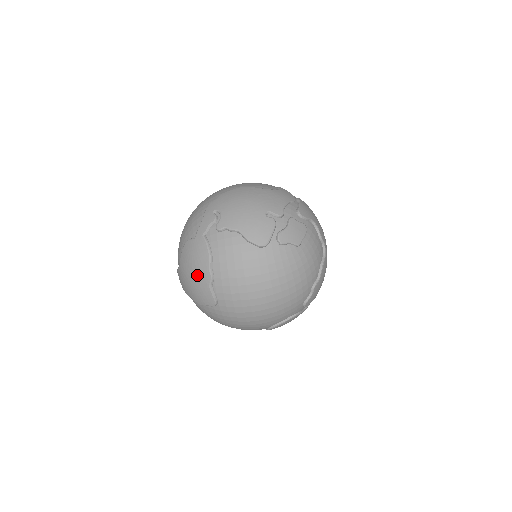
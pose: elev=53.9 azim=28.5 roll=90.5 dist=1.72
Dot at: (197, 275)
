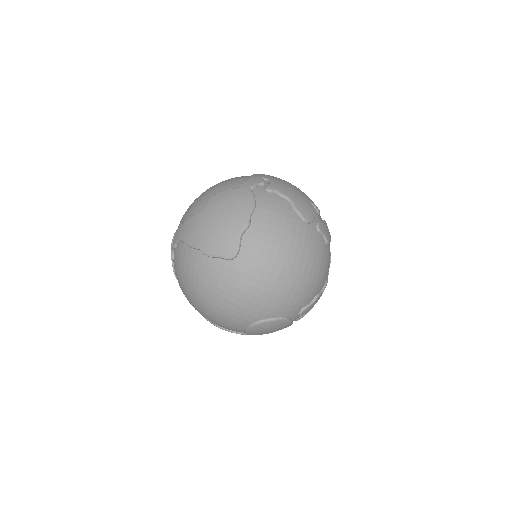
Dot at: (229, 219)
